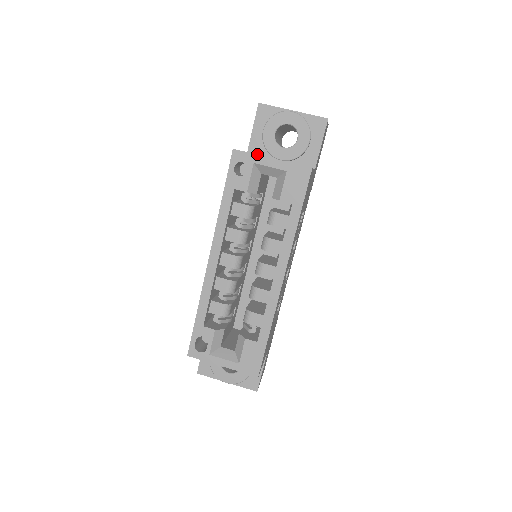
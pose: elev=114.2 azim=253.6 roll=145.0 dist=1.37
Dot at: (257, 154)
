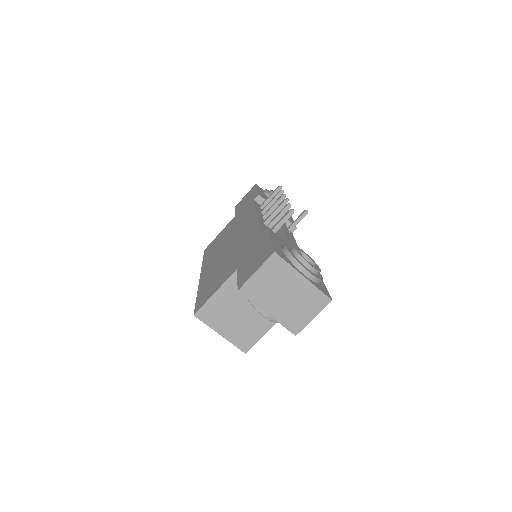
Dot at: occluded
